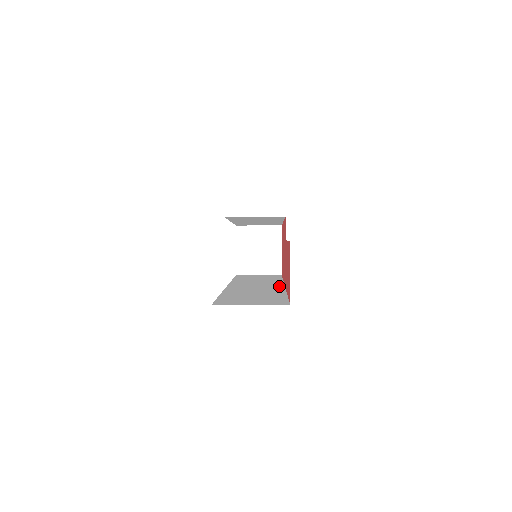
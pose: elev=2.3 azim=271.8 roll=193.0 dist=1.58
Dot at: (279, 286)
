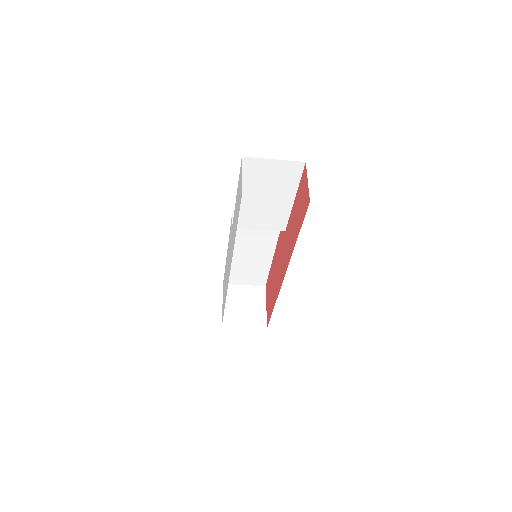
Dot at: occluded
